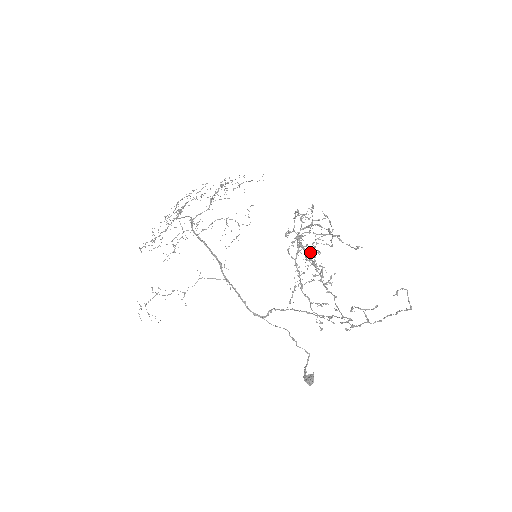
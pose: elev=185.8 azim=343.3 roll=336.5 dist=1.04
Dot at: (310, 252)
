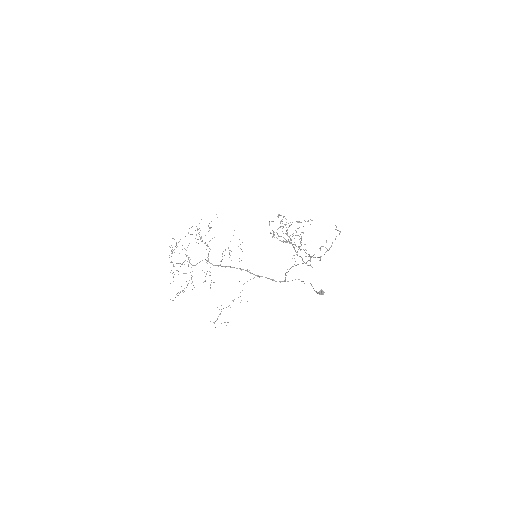
Dot at: occluded
